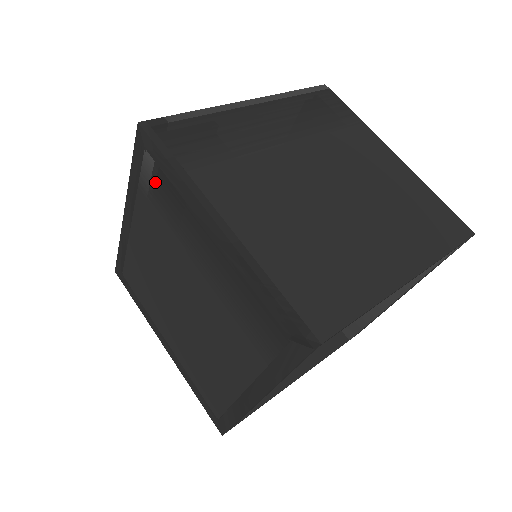
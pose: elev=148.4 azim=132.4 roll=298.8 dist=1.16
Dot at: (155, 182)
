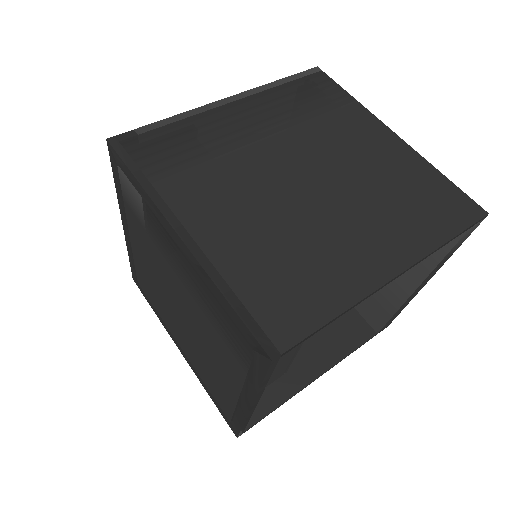
Dot at: (131, 195)
